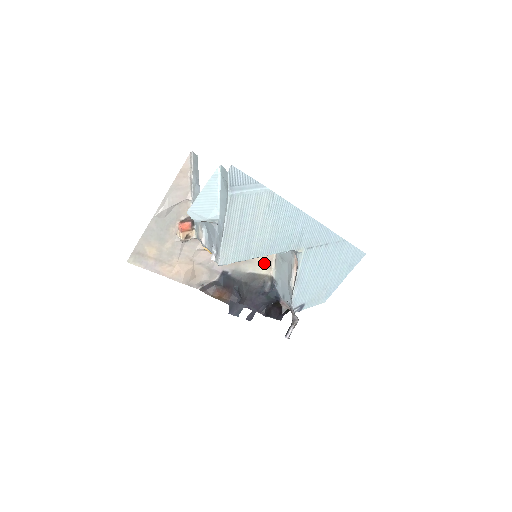
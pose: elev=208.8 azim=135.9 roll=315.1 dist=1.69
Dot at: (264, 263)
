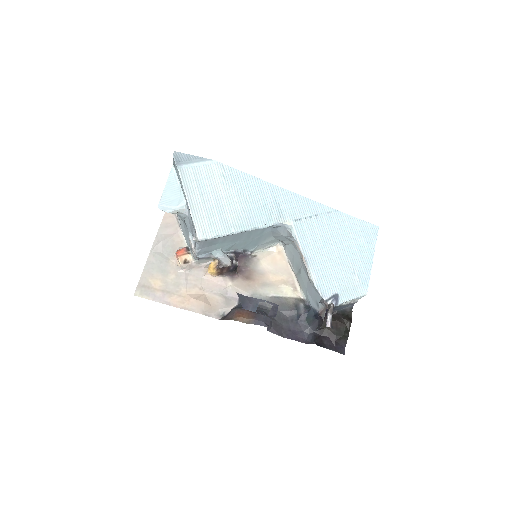
Dot at: (286, 286)
